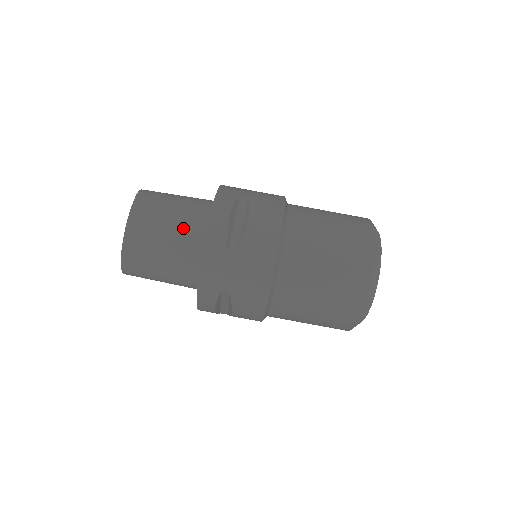
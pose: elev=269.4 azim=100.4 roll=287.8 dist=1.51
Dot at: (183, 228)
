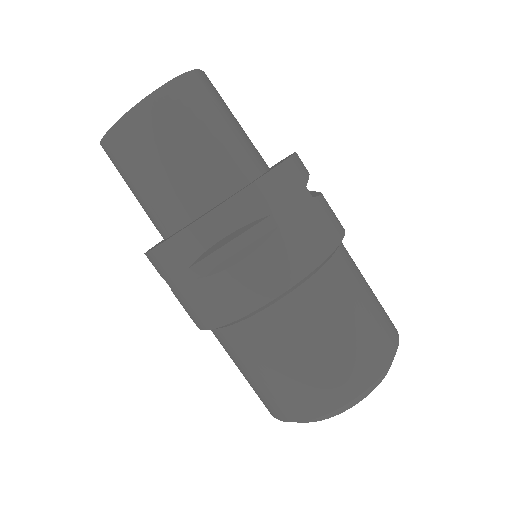
Dot at: (182, 181)
